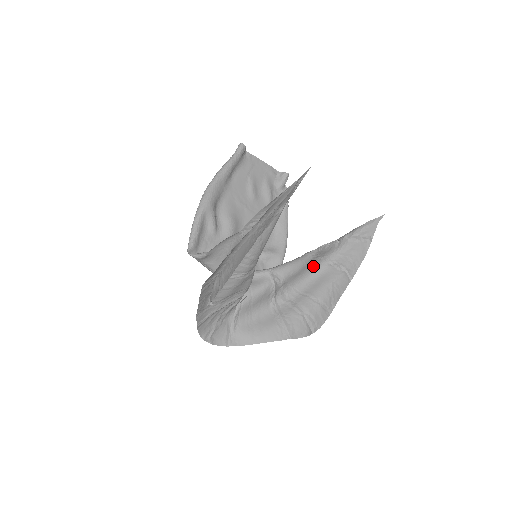
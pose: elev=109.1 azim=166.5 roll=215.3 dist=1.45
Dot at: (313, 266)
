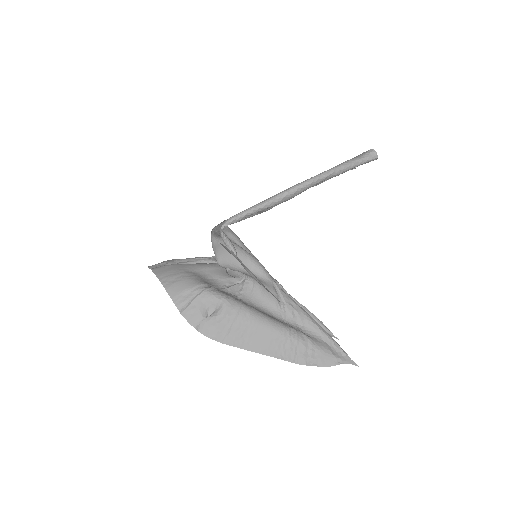
Dot at: occluded
